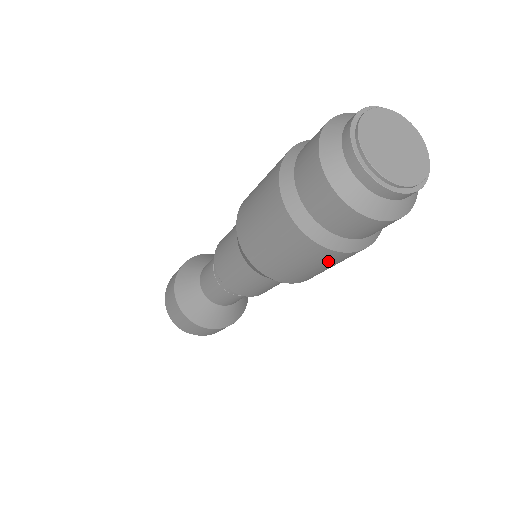
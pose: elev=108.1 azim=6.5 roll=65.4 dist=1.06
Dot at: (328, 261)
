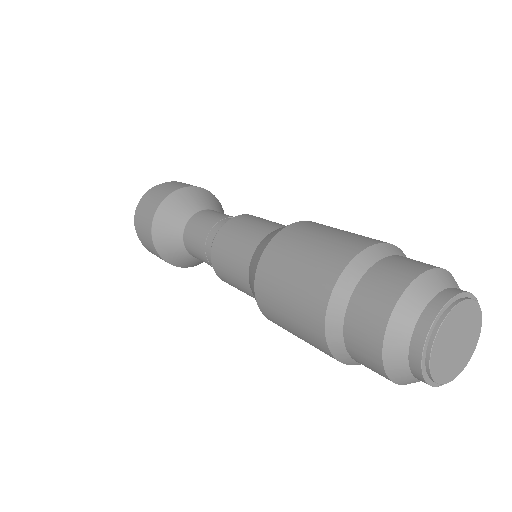
Dot at: (309, 337)
